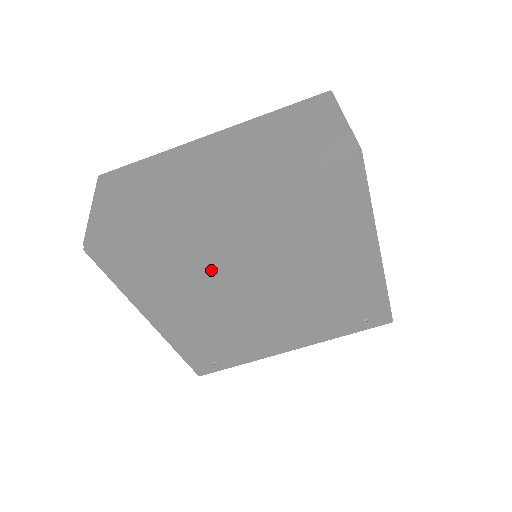
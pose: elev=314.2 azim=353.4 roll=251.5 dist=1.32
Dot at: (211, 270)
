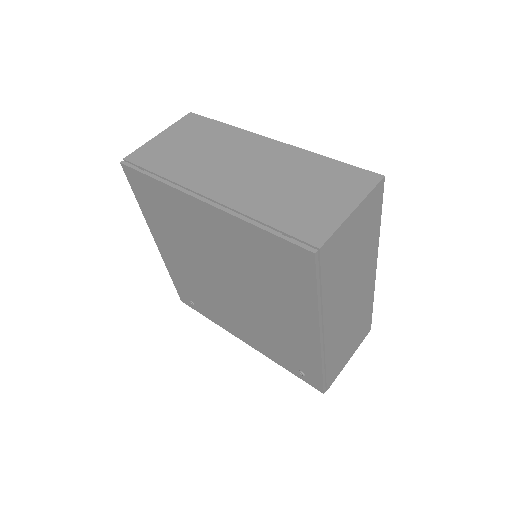
Dot at: (195, 241)
